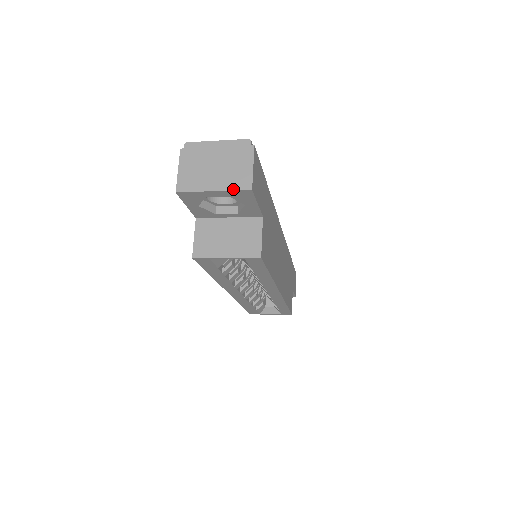
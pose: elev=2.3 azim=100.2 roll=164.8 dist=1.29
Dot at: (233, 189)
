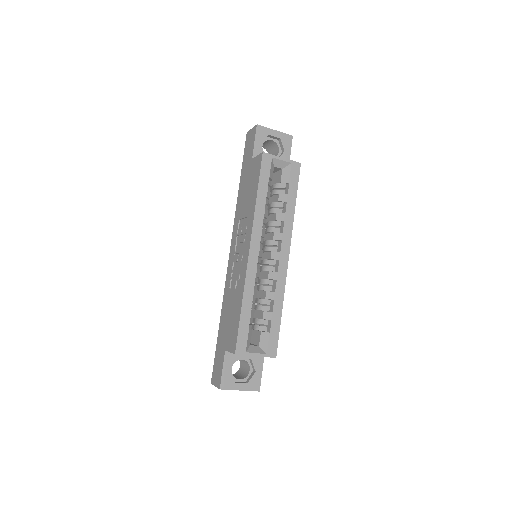
Dot at: (284, 133)
